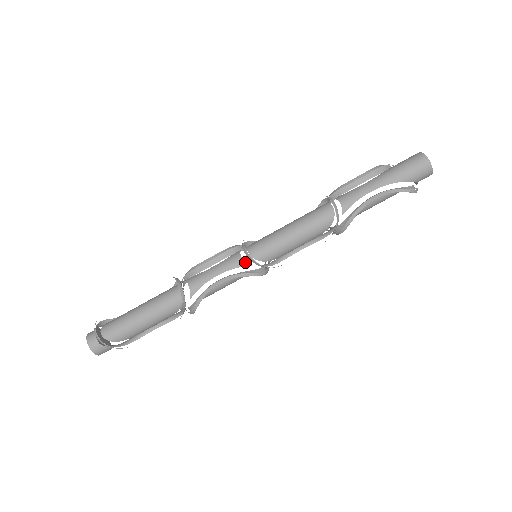
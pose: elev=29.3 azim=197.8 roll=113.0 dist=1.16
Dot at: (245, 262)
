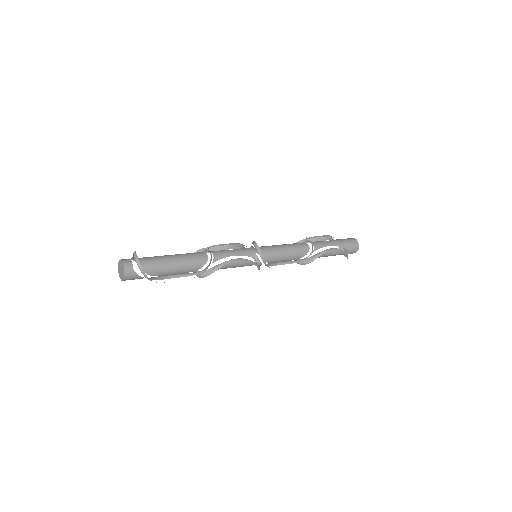
Dot at: occluded
